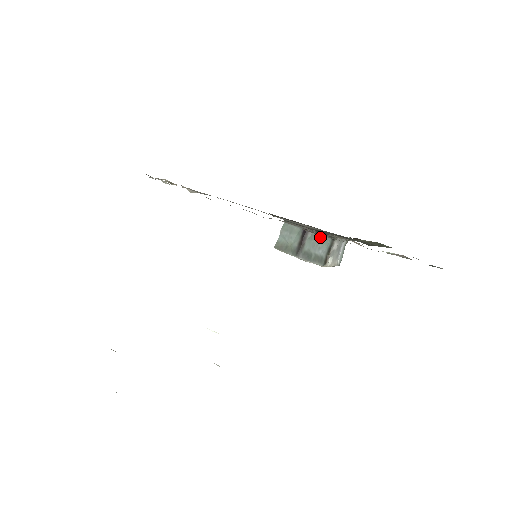
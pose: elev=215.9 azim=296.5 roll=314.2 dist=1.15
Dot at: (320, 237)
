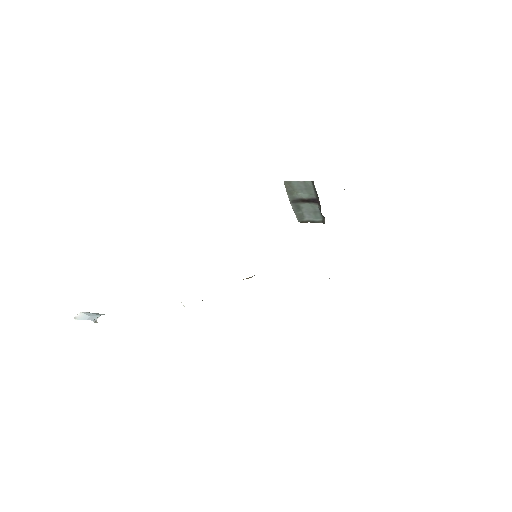
Dot at: (318, 212)
